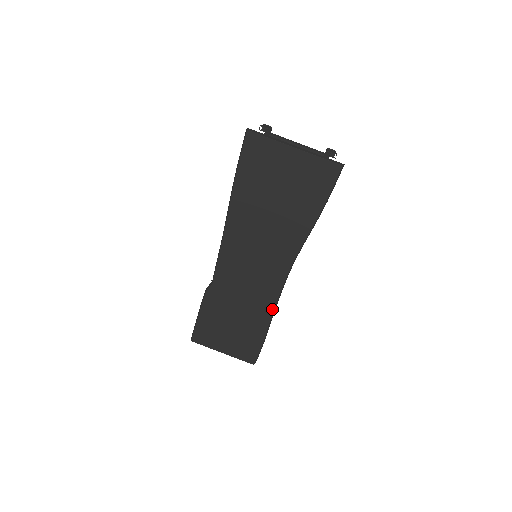
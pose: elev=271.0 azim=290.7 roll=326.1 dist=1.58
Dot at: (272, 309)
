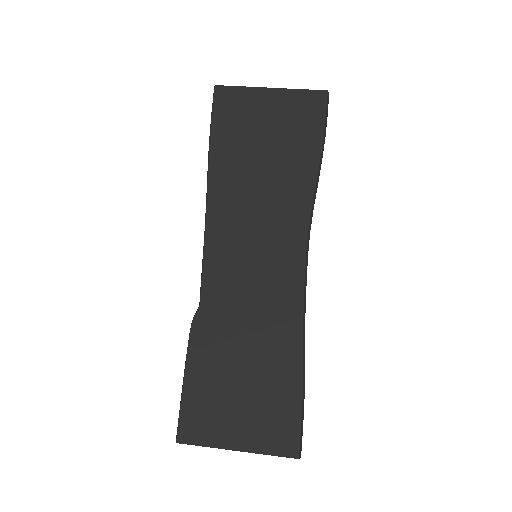
Dot at: (300, 318)
